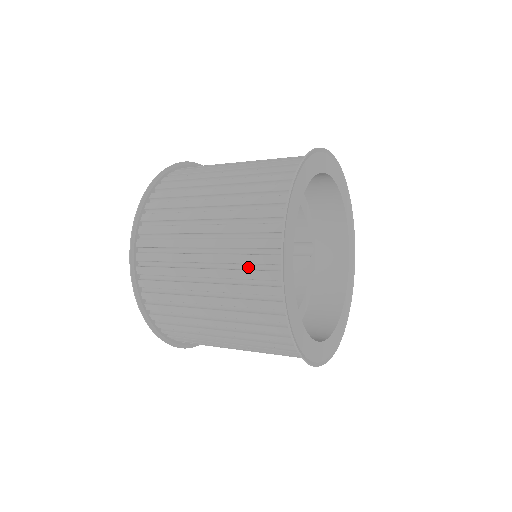
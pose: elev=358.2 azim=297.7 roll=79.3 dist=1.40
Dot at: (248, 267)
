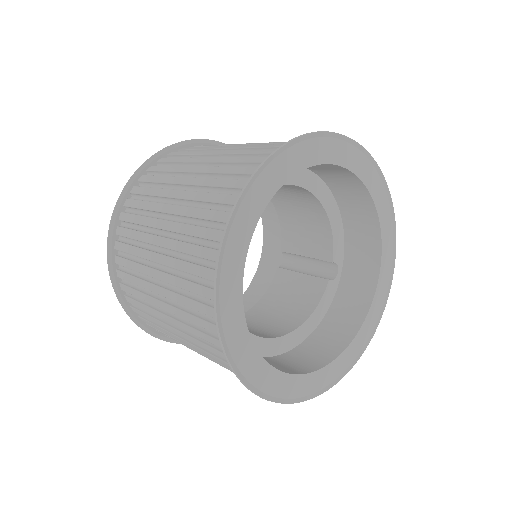
Dot at: (199, 242)
